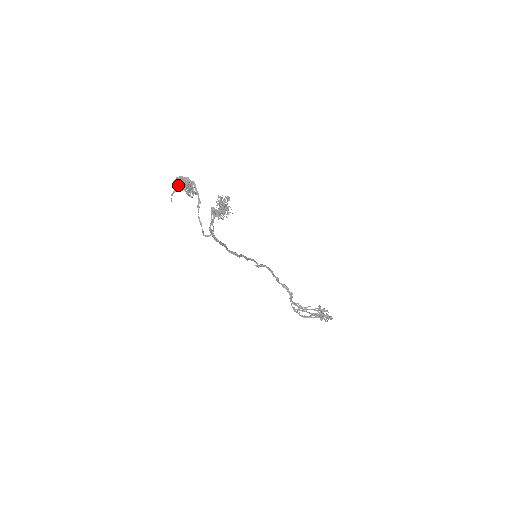
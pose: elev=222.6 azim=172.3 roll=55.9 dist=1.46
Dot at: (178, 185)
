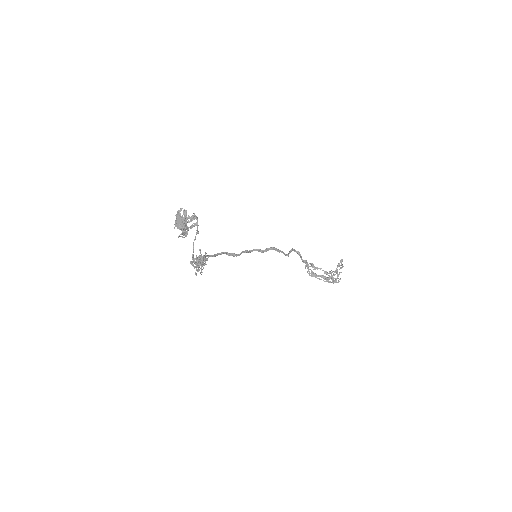
Dot at: (176, 222)
